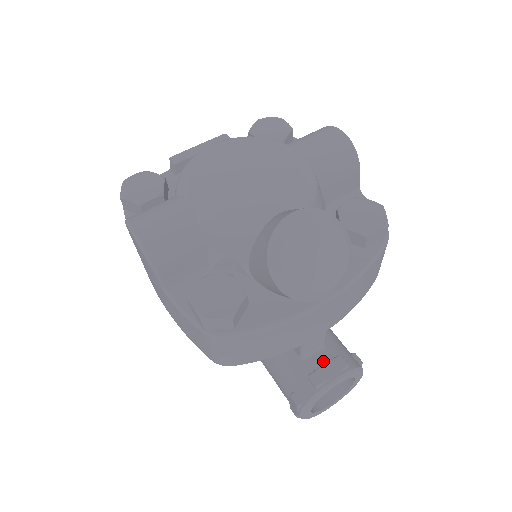
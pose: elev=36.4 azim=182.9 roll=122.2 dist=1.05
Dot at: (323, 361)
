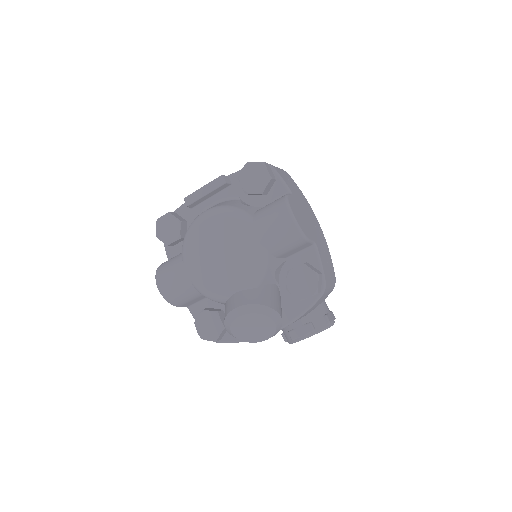
Dot at: (298, 325)
